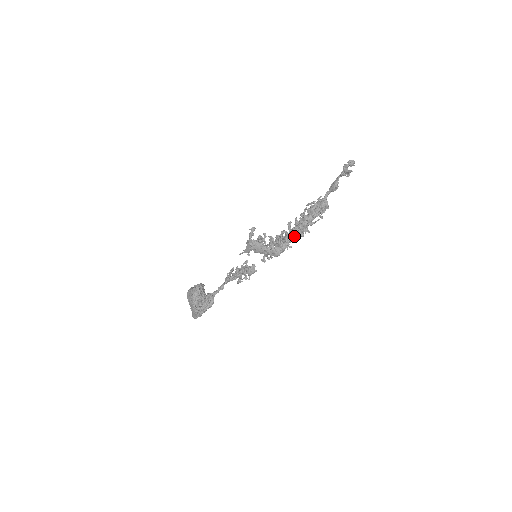
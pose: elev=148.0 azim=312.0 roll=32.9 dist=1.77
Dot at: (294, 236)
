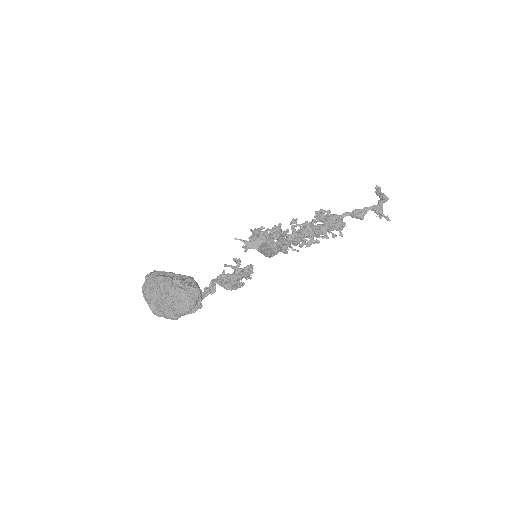
Dot at: occluded
